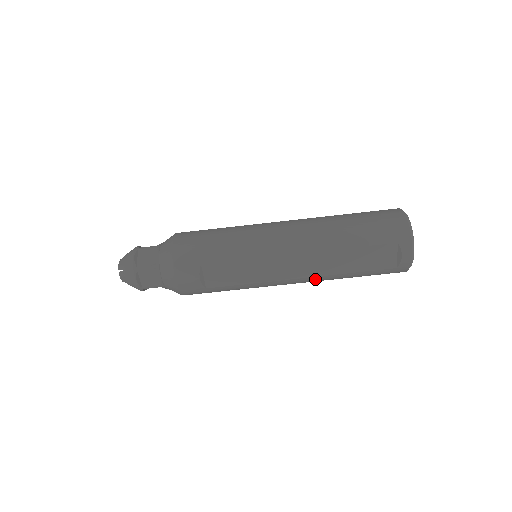
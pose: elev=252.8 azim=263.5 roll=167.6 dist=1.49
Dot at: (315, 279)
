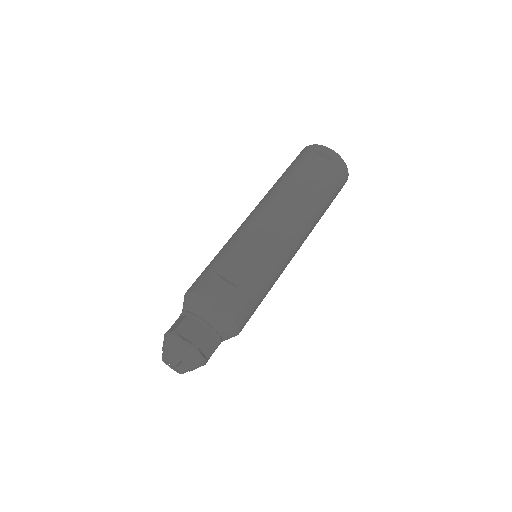
Dot at: (302, 214)
